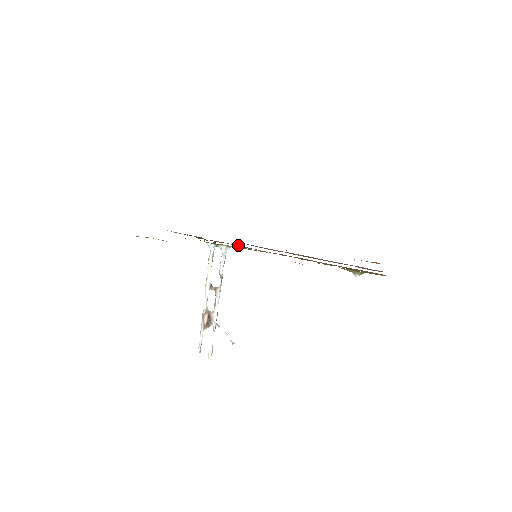
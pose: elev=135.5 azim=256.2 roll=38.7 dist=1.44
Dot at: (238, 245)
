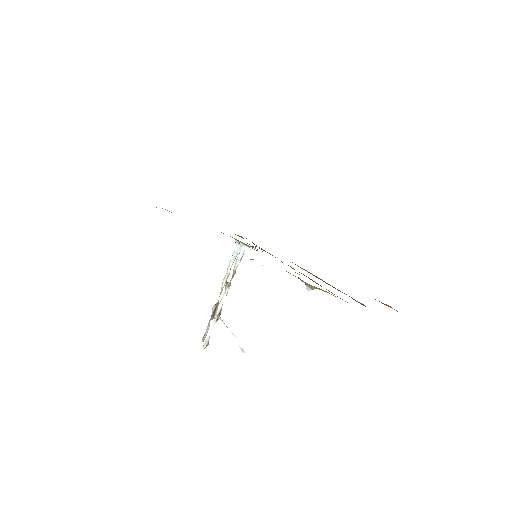
Dot at: occluded
